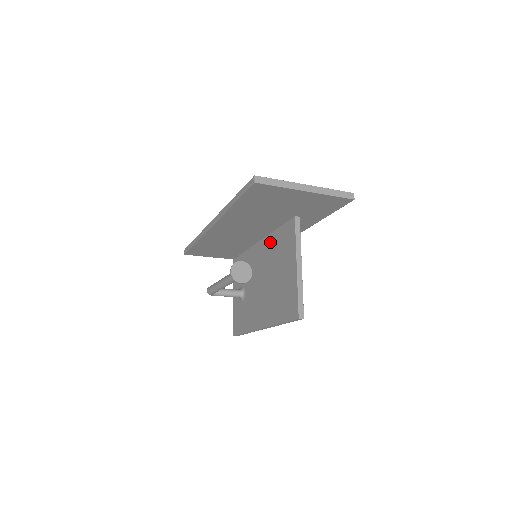
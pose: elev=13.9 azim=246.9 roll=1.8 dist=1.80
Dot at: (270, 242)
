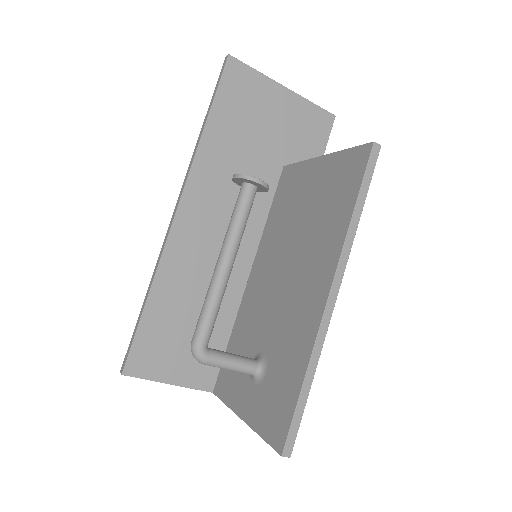
Dot at: (267, 238)
